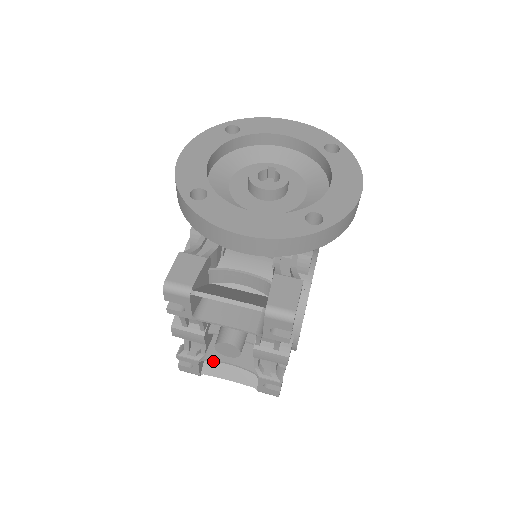
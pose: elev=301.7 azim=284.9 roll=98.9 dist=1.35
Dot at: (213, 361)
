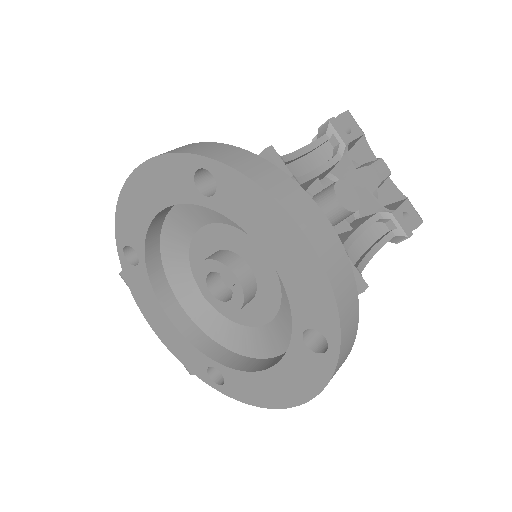
Dot at: occluded
